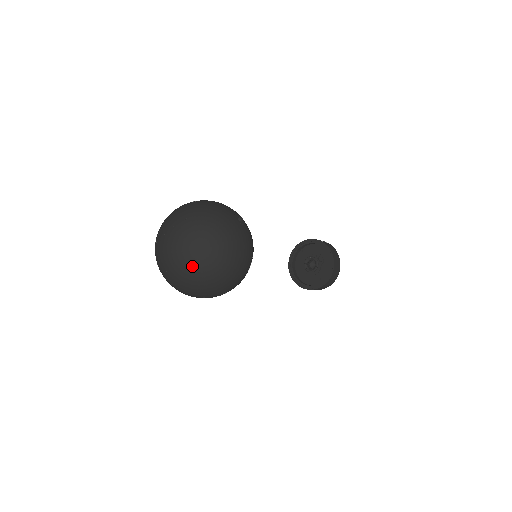
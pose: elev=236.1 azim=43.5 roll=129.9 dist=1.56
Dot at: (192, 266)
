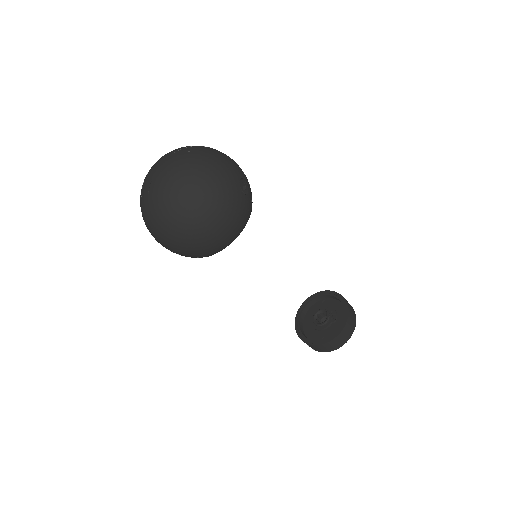
Dot at: (163, 196)
